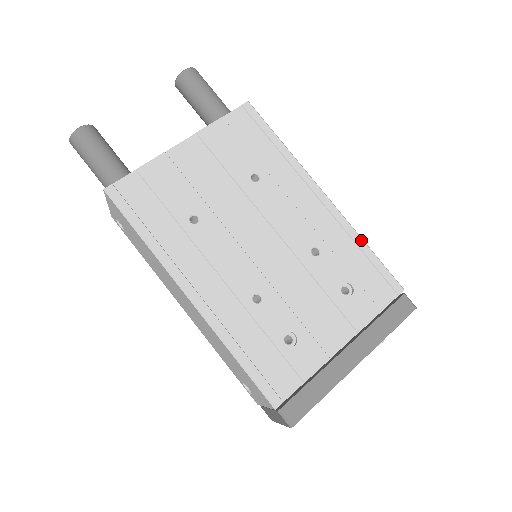
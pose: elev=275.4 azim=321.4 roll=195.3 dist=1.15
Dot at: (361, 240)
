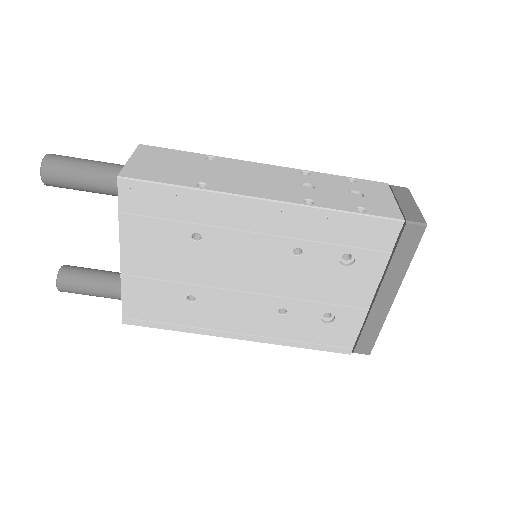
Dot at: (331, 212)
